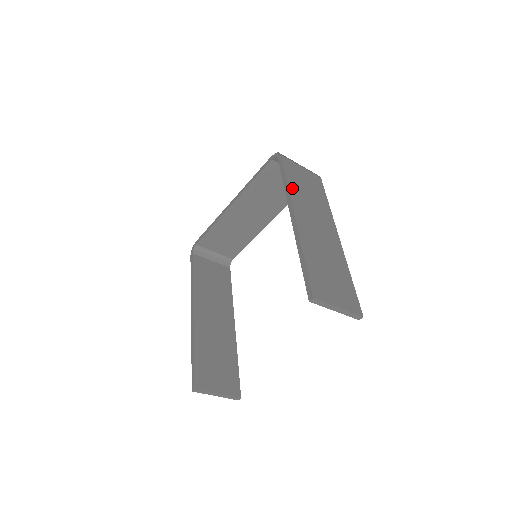
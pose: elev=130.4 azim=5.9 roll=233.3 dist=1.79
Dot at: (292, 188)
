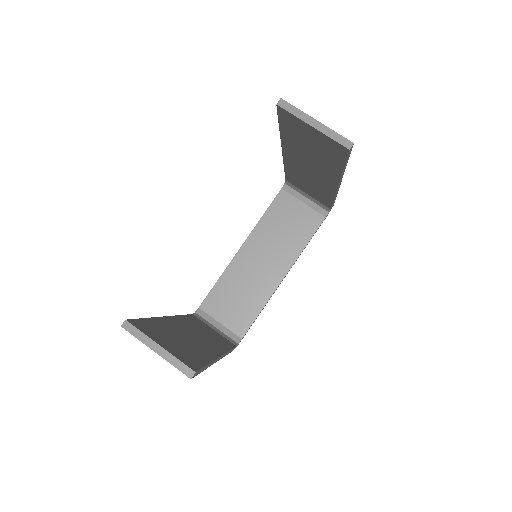
Dot at: occluded
